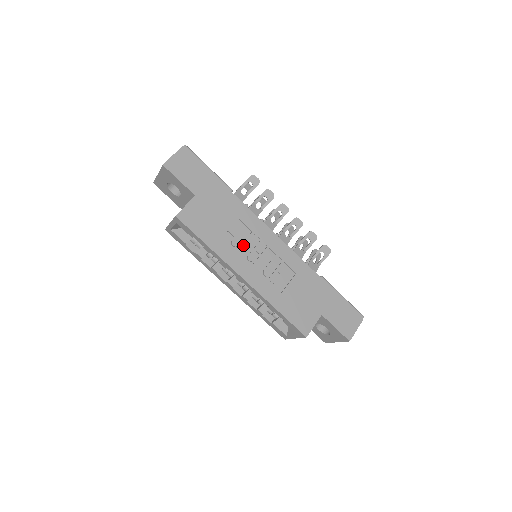
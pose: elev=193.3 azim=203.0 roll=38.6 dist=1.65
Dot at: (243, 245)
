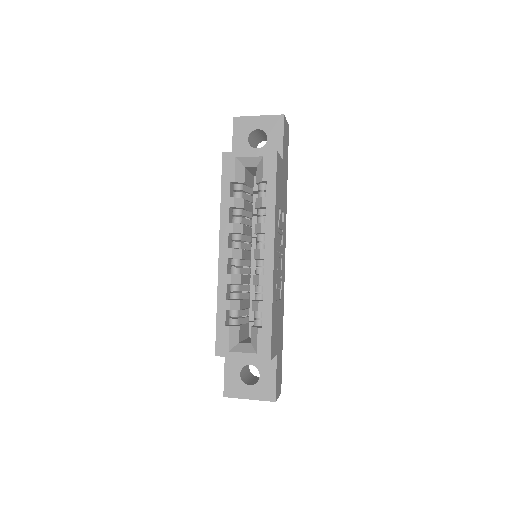
Dot at: (280, 232)
